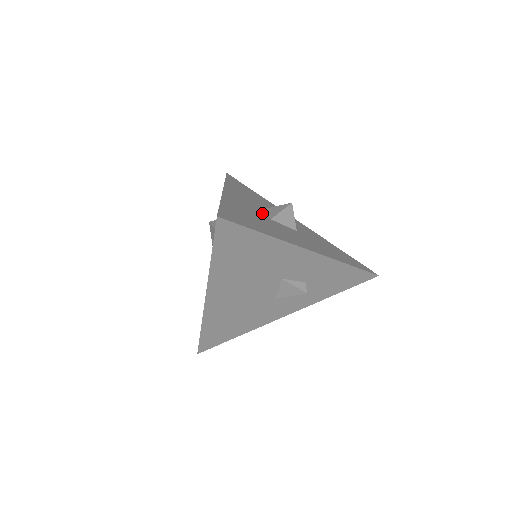
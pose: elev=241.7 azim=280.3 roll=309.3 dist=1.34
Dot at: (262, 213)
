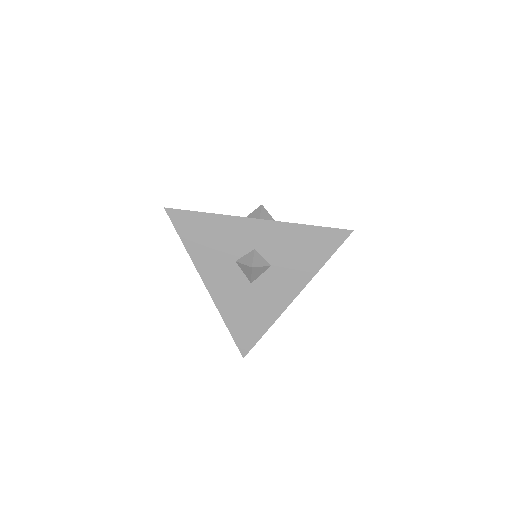
Dot at: (242, 282)
